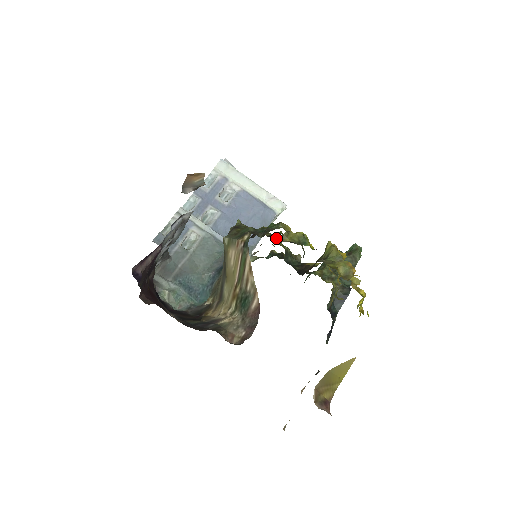
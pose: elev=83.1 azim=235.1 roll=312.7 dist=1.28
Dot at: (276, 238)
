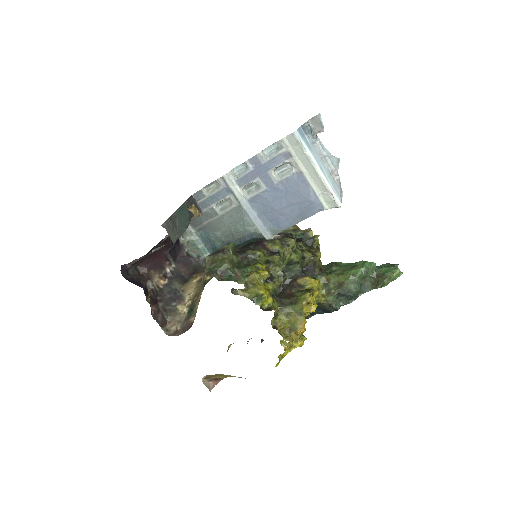
Dot at: occluded
